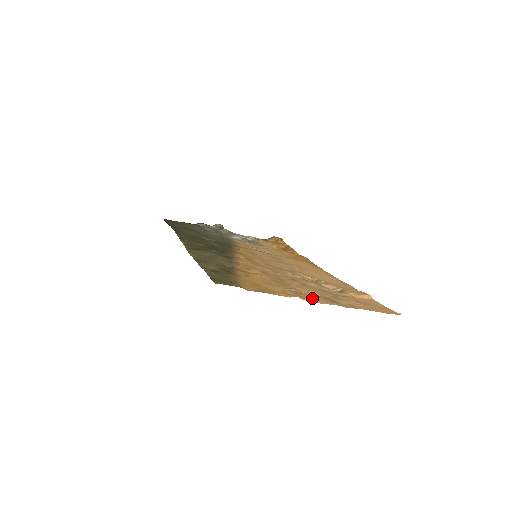
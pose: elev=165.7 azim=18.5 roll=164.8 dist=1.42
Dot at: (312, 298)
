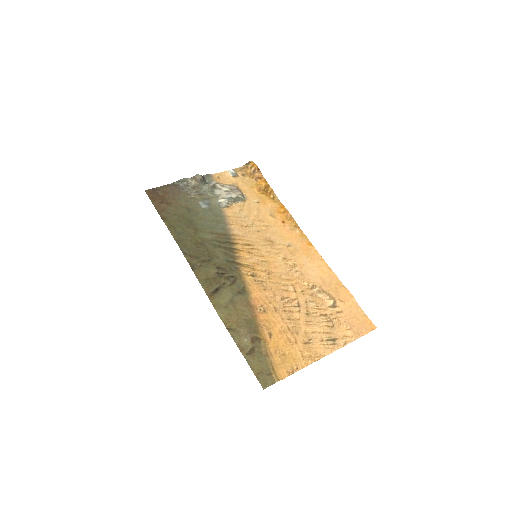
Dot at: (320, 348)
